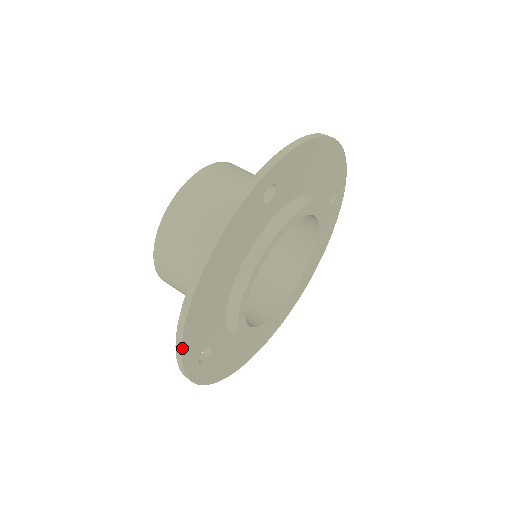
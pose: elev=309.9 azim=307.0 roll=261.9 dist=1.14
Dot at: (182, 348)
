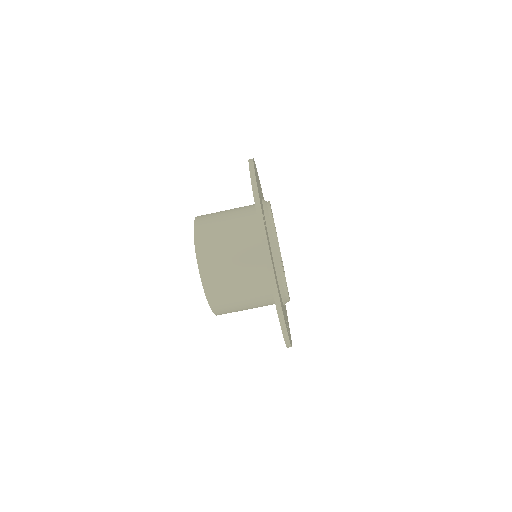
Dot at: (287, 333)
